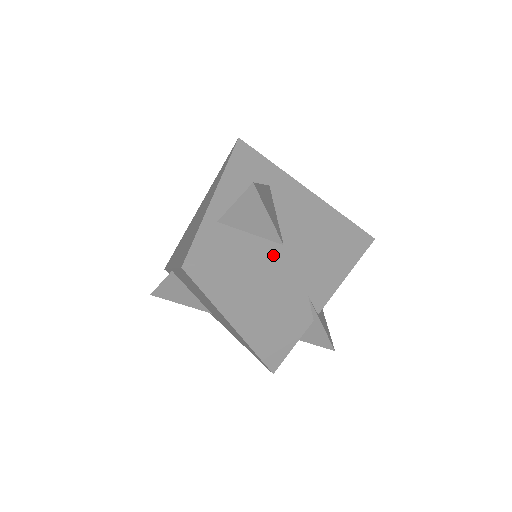
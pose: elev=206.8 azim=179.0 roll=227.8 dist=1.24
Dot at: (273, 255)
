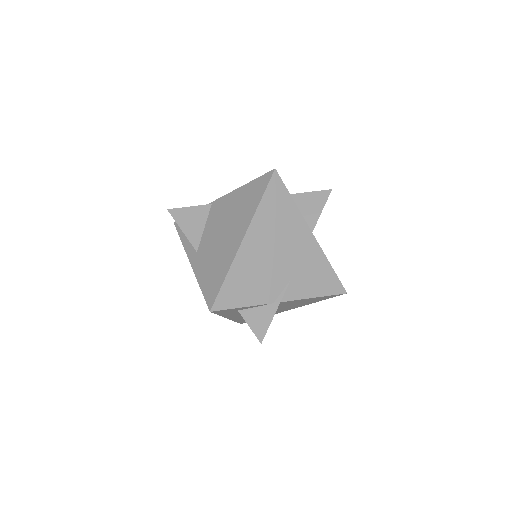
Dot at: (308, 227)
